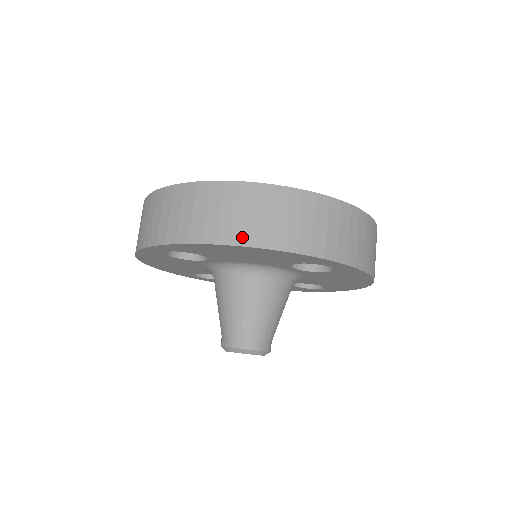
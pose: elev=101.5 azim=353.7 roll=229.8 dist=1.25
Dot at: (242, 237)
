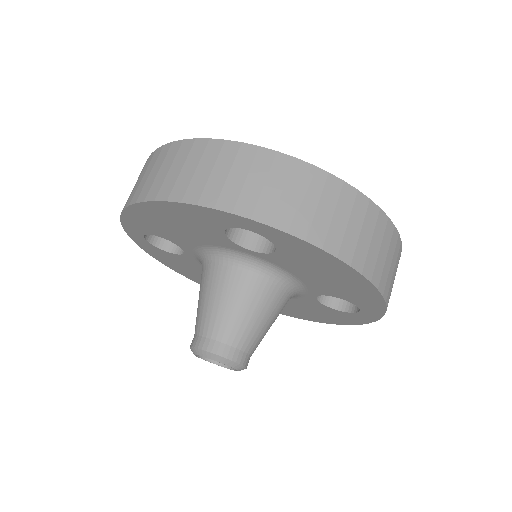
Dot at: (144, 194)
